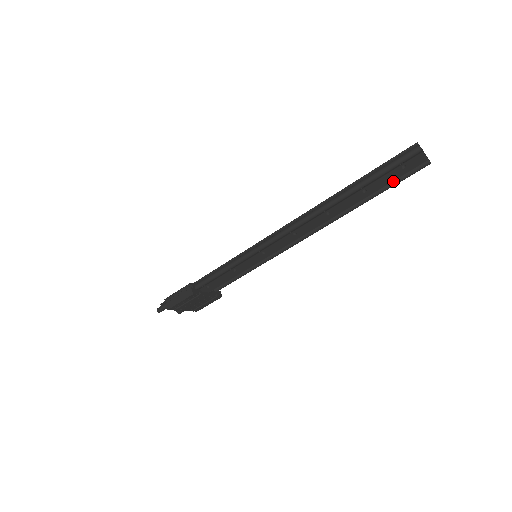
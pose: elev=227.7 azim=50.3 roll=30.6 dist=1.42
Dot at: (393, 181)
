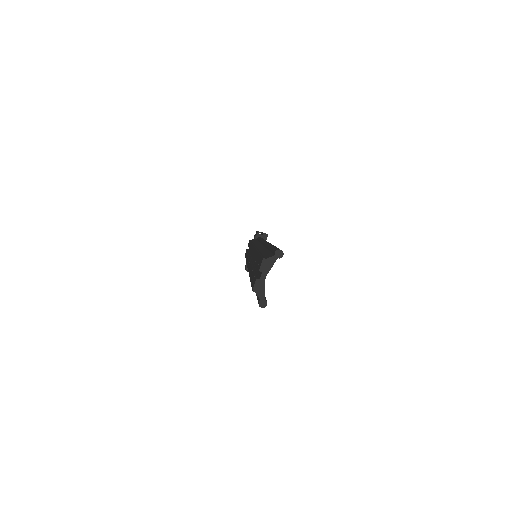
Dot at: occluded
